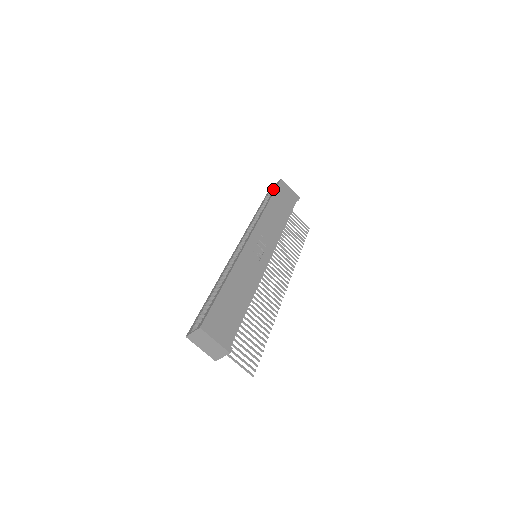
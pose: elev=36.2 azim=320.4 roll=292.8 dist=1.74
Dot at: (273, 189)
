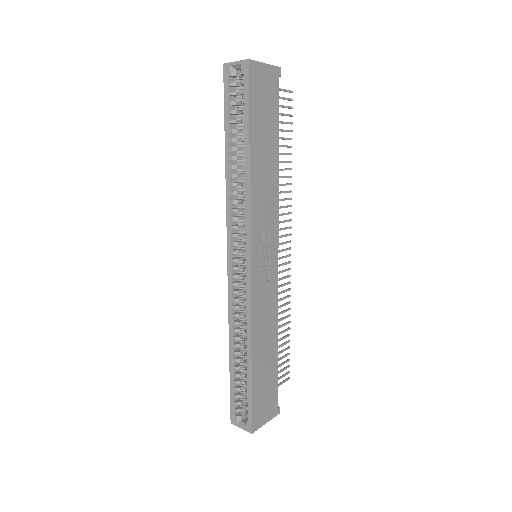
Dot at: (234, 76)
